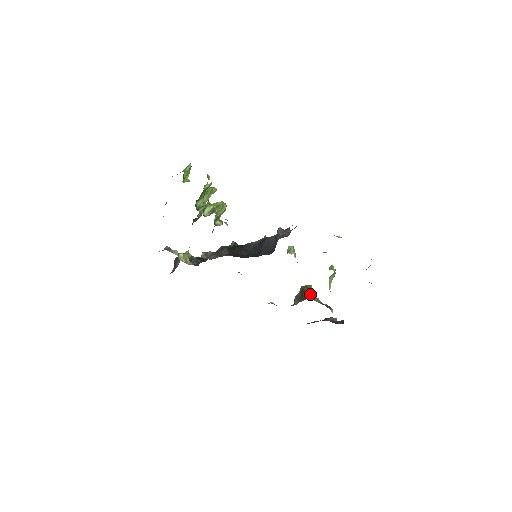
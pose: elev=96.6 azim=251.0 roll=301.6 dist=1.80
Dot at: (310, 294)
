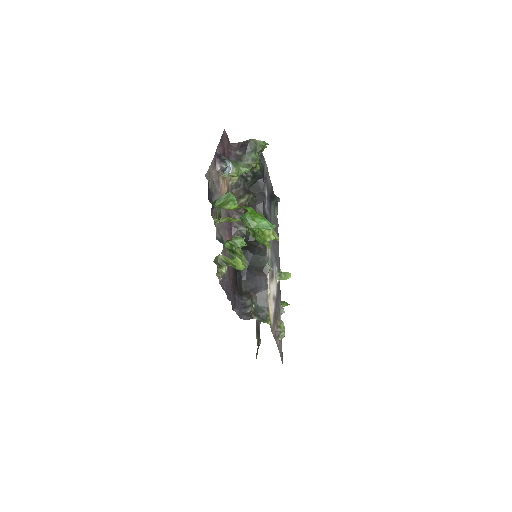
Dot at: occluded
